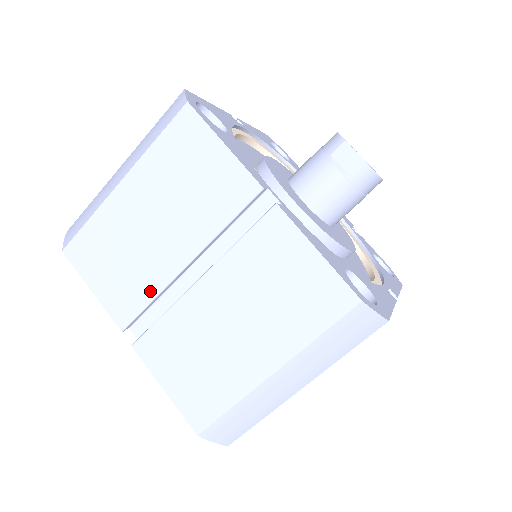
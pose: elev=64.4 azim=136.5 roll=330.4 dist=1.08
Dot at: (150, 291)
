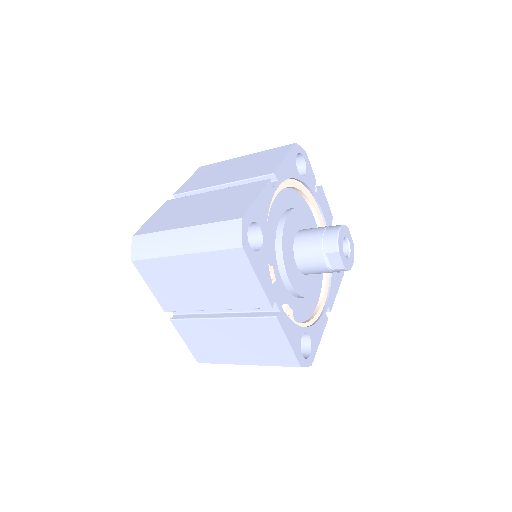
Dot at: (188, 307)
